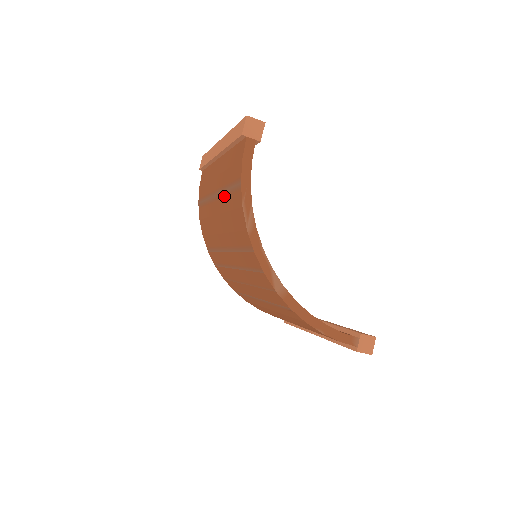
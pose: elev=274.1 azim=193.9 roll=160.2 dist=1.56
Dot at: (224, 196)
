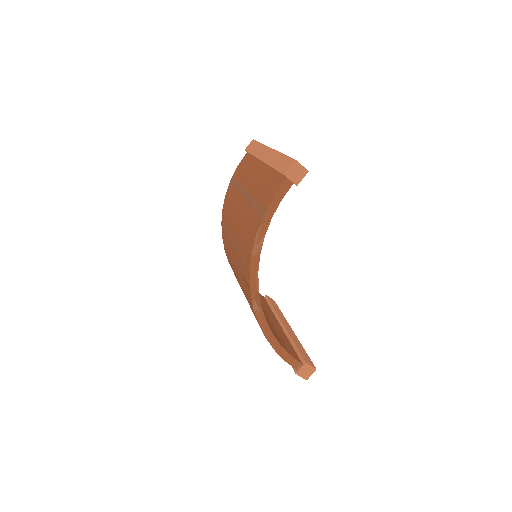
Dot at: (250, 205)
